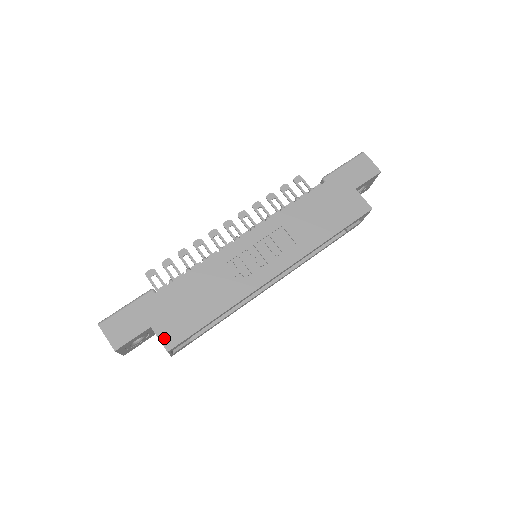
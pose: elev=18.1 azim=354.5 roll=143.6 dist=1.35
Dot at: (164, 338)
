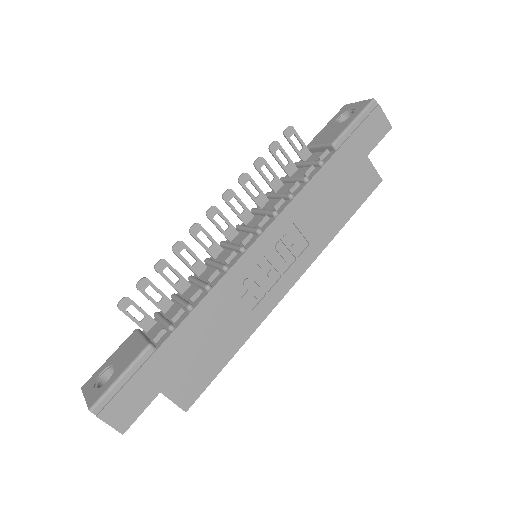
Dot at: (179, 399)
